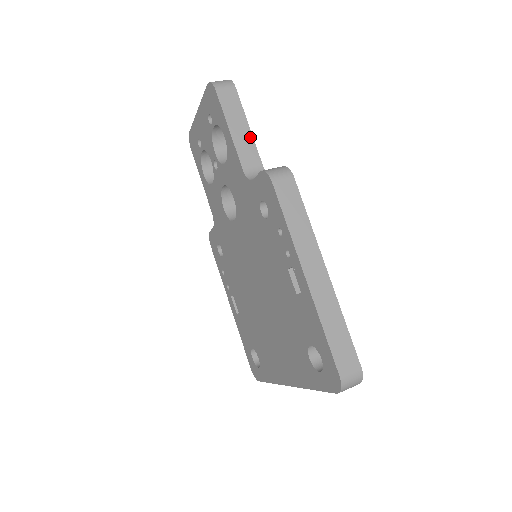
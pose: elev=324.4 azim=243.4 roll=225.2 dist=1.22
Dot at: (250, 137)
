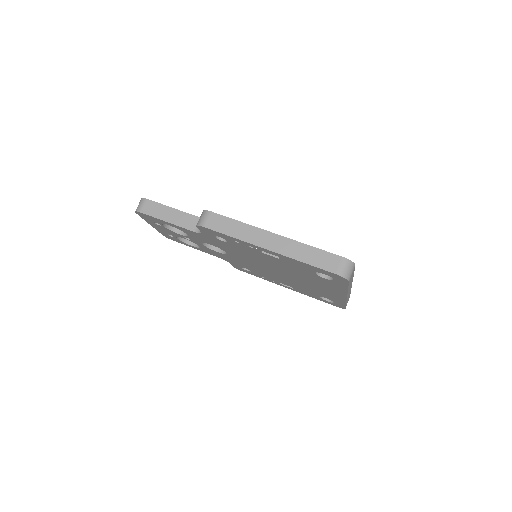
Dot at: (179, 212)
